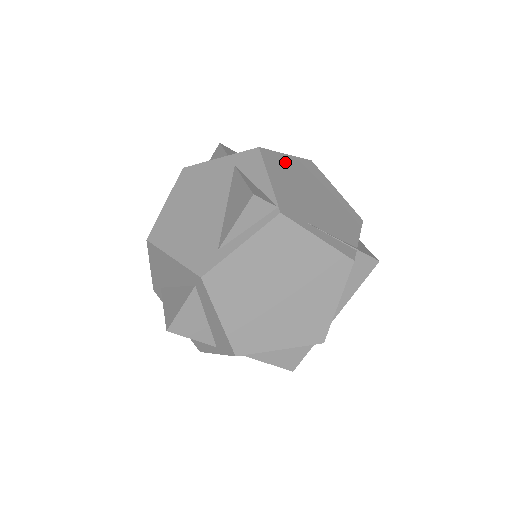
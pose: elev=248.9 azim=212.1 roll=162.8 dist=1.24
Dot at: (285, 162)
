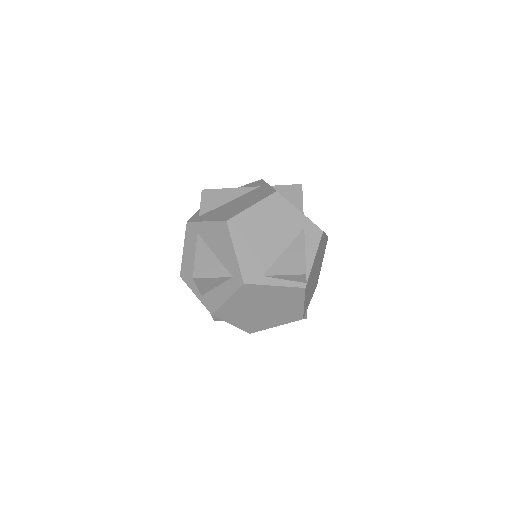
Dot at: occluded
